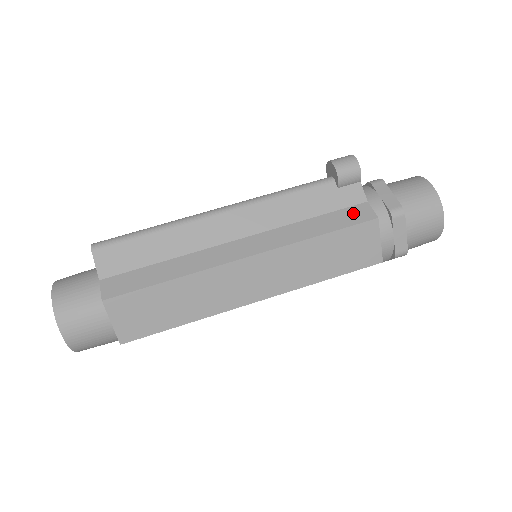
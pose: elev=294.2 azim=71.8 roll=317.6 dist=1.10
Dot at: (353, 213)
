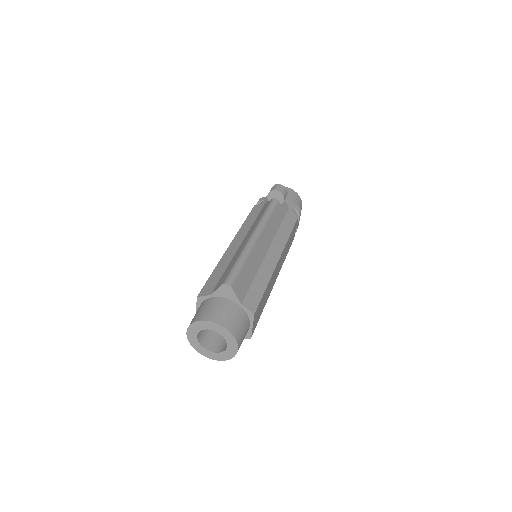
Dot at: (290, 217)
